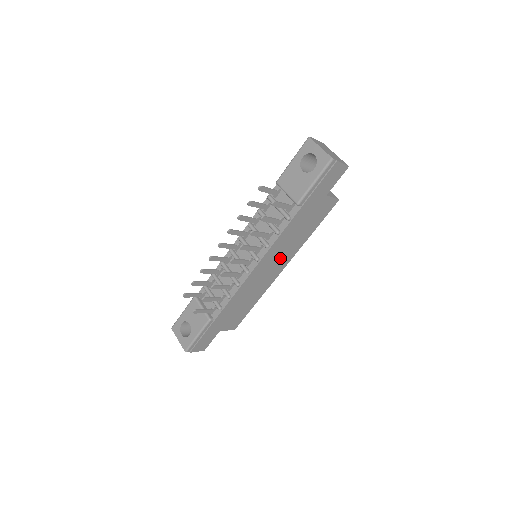
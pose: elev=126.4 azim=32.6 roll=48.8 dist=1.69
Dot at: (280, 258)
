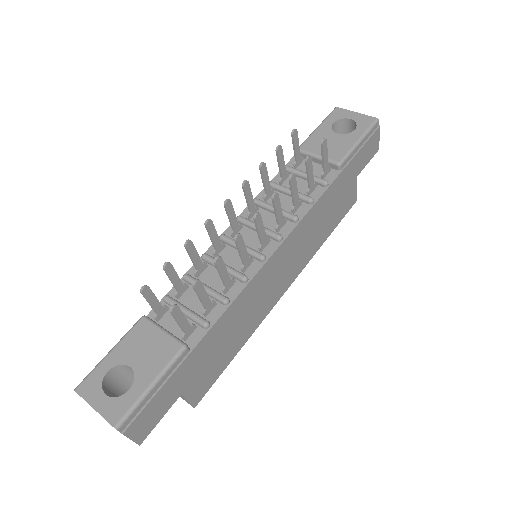
Dot at: (294, 259)
